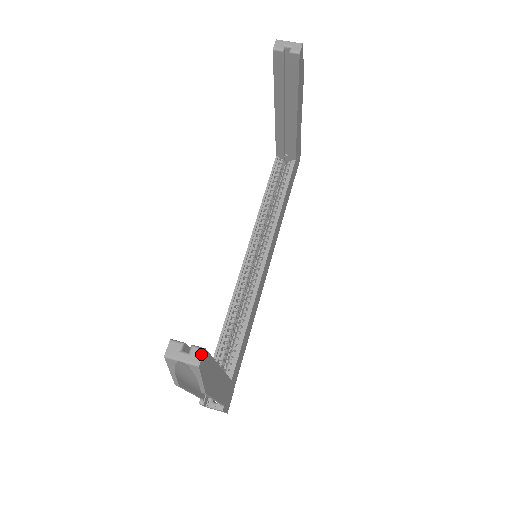
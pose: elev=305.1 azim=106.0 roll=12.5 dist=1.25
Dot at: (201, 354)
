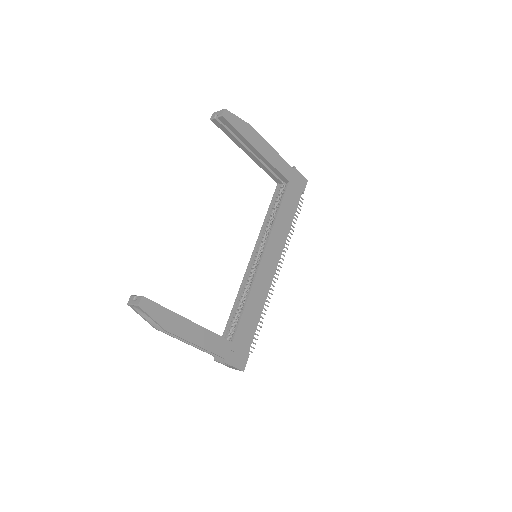
Dot at: (140, 299)
